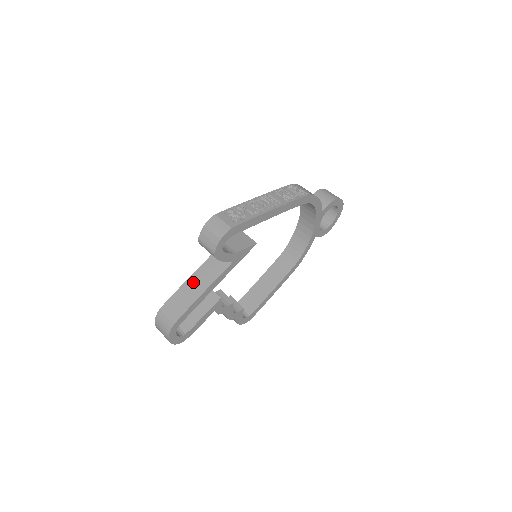
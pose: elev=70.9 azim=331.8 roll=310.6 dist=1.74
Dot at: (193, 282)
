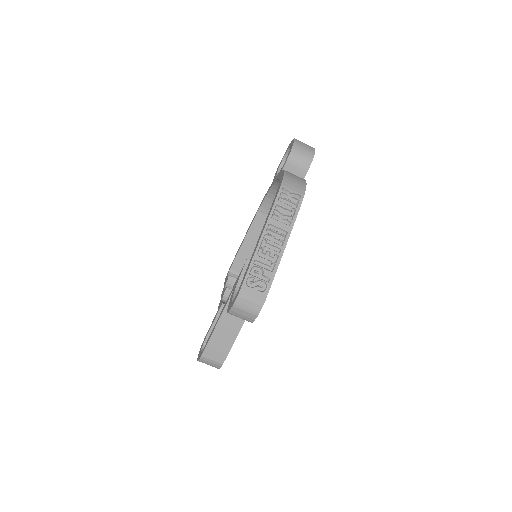
Dot at: (224, 327)
